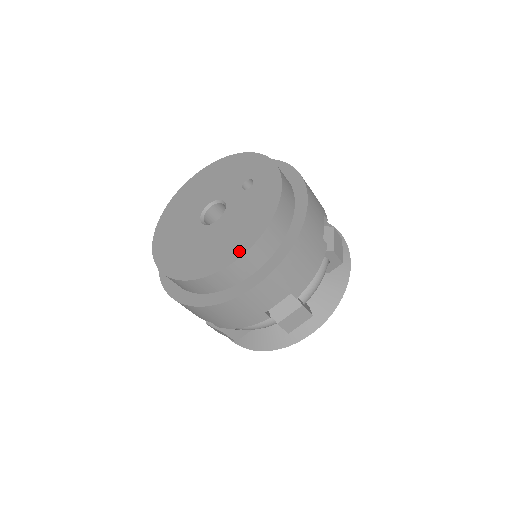
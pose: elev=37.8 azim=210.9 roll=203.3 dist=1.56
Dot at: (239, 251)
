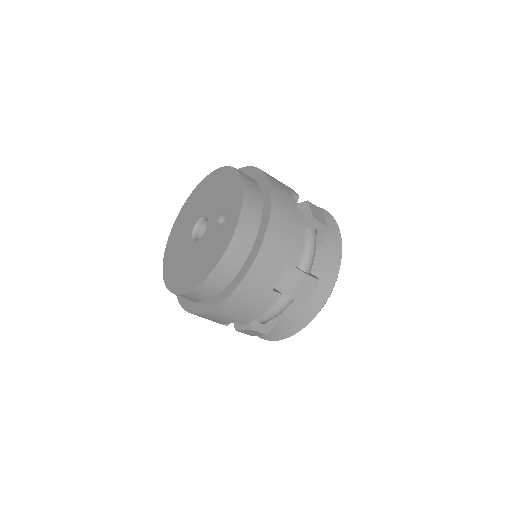
Dot at: (185, 288)
